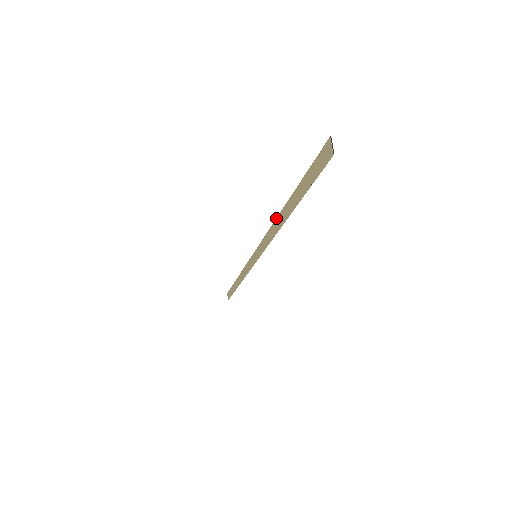
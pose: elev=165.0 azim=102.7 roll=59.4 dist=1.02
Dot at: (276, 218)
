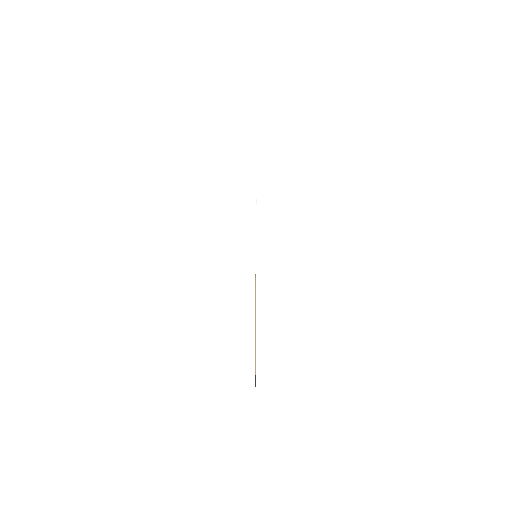
Dot at: (255, 290)
